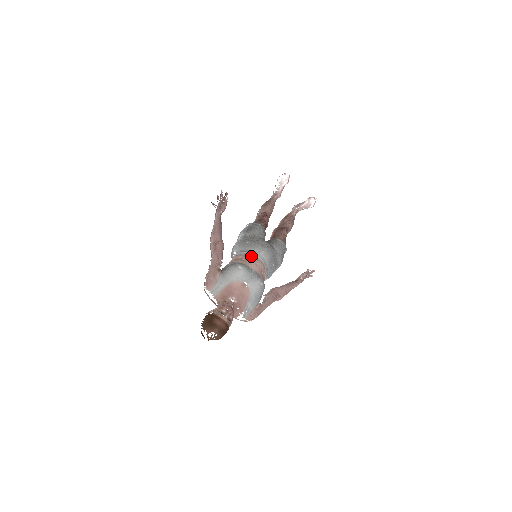
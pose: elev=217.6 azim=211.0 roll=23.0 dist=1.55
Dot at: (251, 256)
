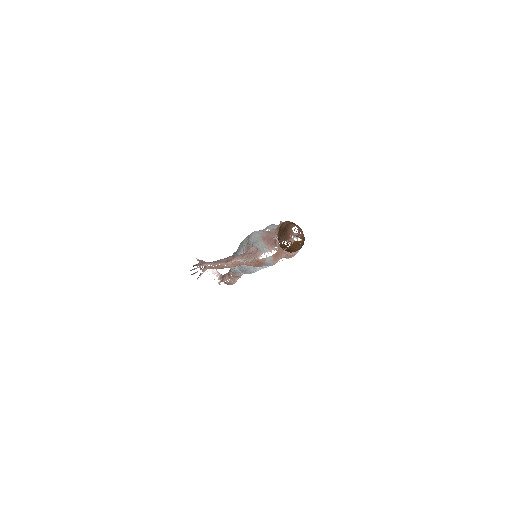
Dot at: occluded
